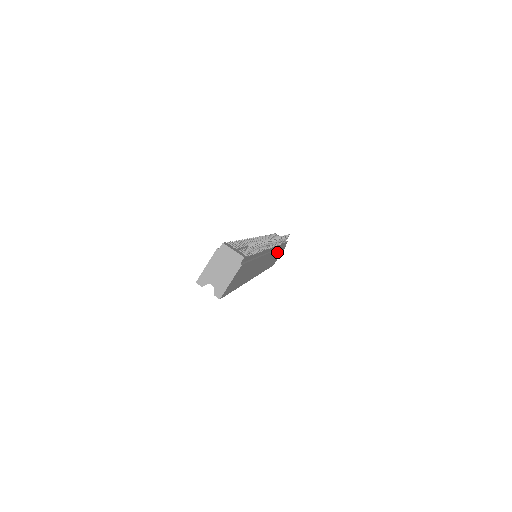
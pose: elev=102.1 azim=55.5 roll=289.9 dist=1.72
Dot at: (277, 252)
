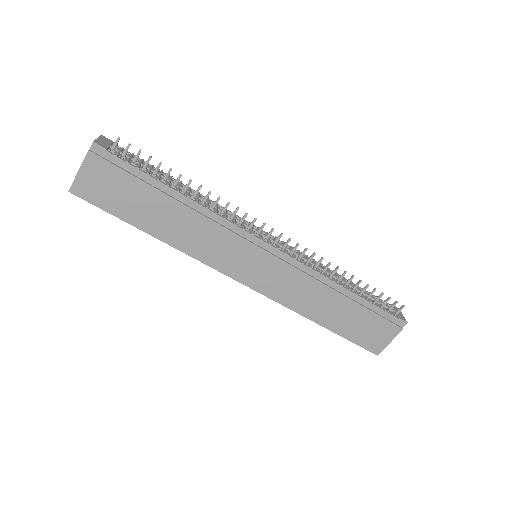
Dot at: (341, 301)
